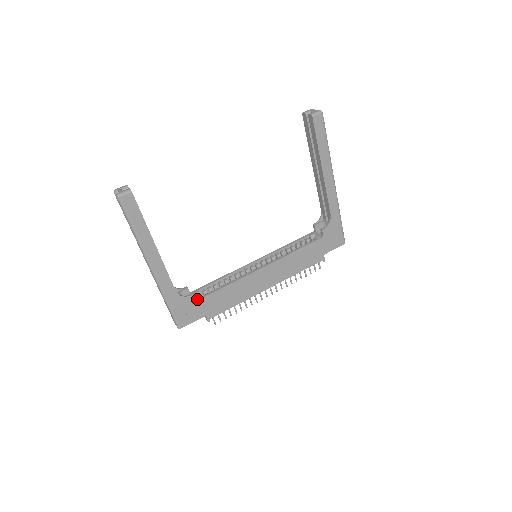
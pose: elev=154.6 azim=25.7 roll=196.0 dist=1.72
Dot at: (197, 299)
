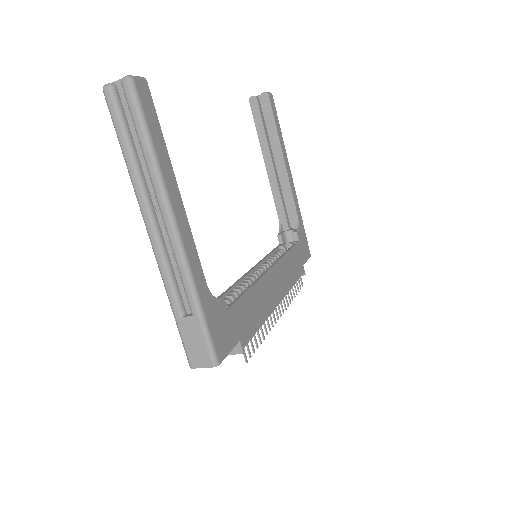
Dot at: (226, 308)
